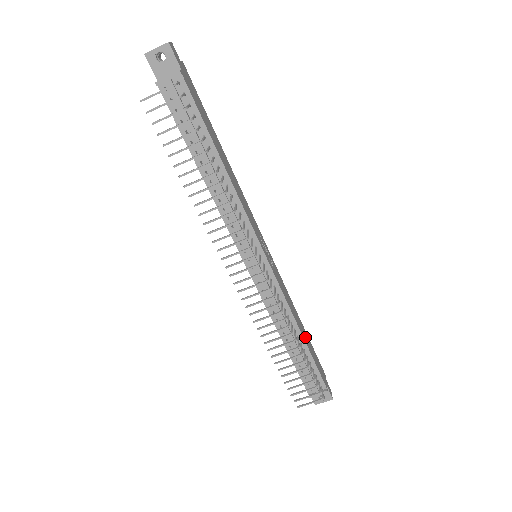
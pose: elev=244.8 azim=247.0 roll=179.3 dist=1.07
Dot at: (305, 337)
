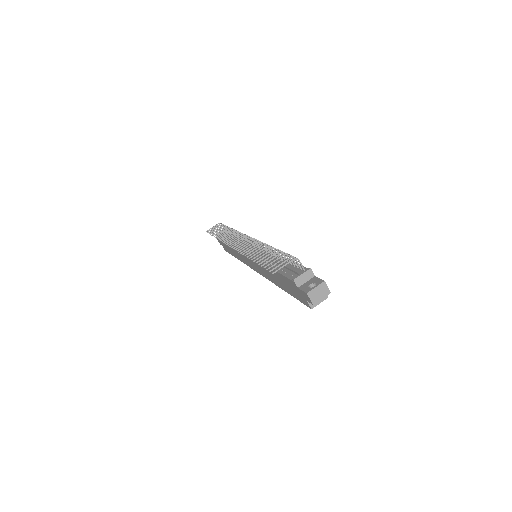
Dot at: occluded
